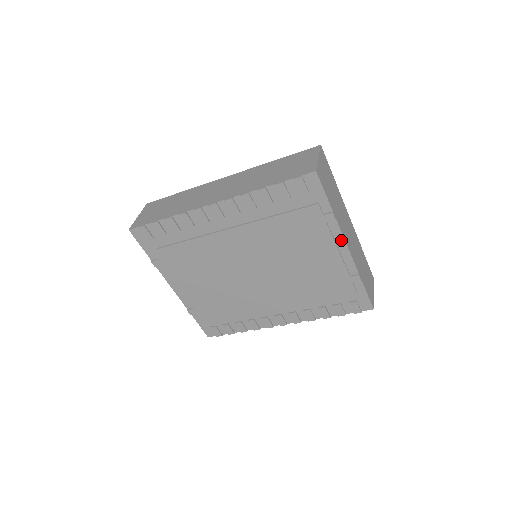
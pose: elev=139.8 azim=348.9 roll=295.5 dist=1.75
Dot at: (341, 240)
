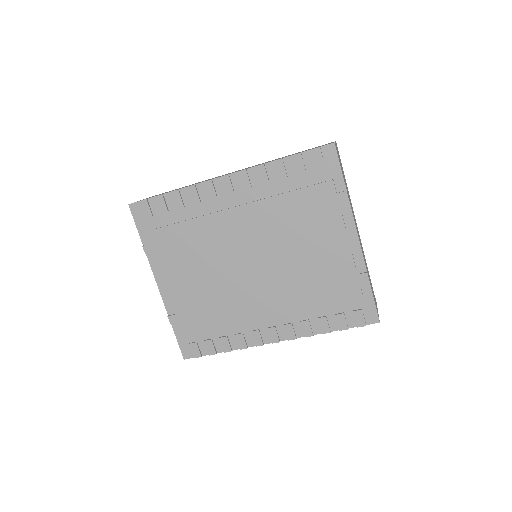
Dot at: (352, 227)
